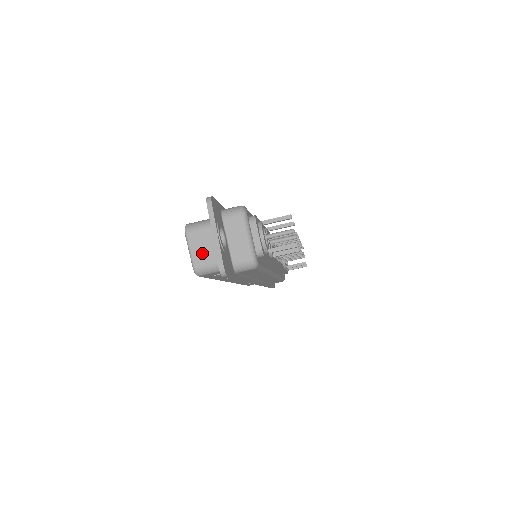
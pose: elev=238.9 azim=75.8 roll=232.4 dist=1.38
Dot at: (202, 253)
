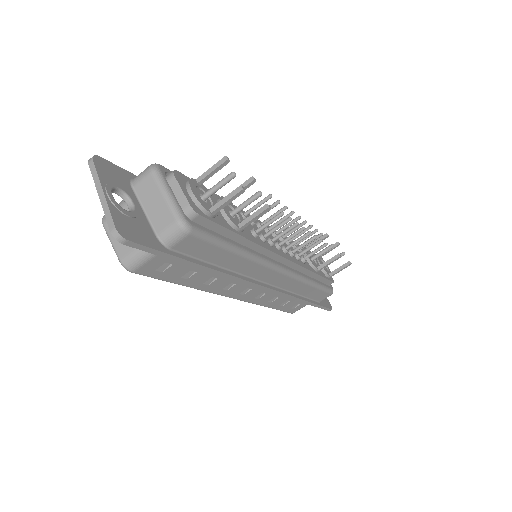
Dot at: occluded
